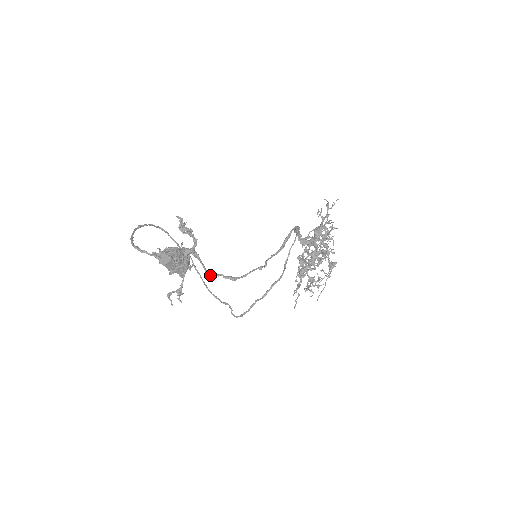
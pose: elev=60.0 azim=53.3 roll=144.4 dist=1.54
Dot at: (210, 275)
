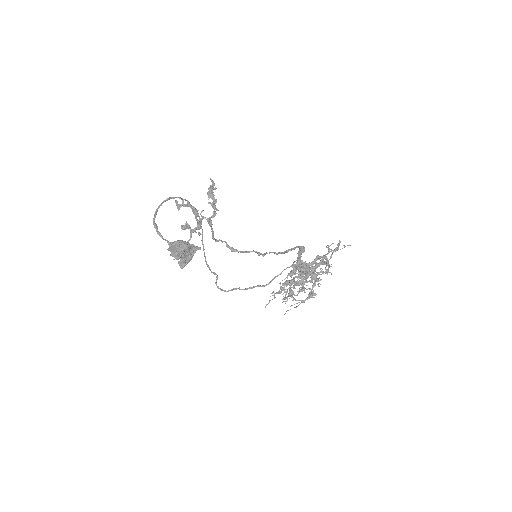
Dot at: (215, 240)
